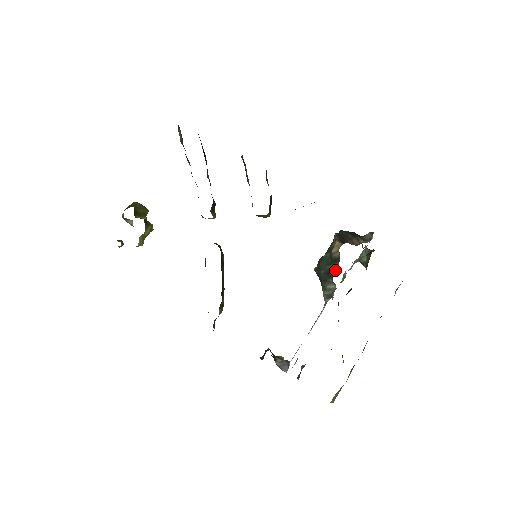
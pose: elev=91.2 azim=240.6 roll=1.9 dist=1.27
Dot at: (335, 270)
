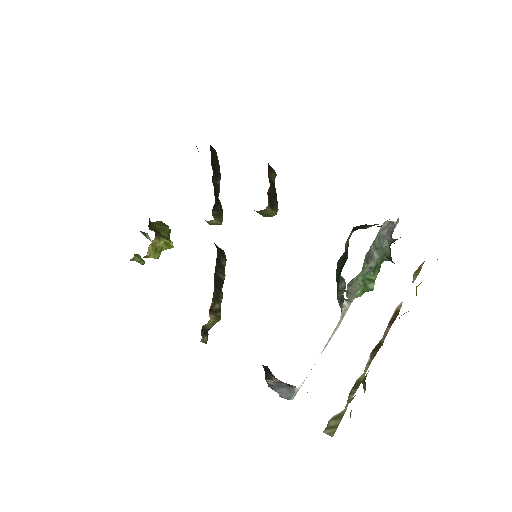
Dot at: (344, 263)
